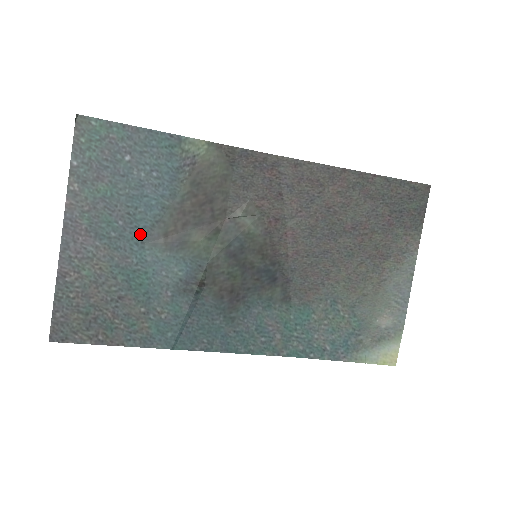
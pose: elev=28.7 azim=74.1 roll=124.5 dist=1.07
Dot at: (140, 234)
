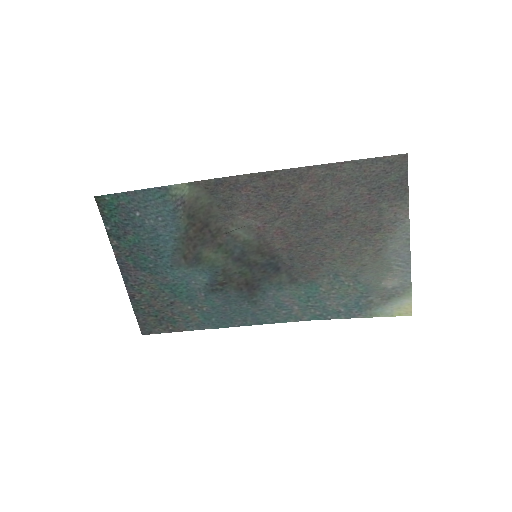
Dot at: (167, 261)
